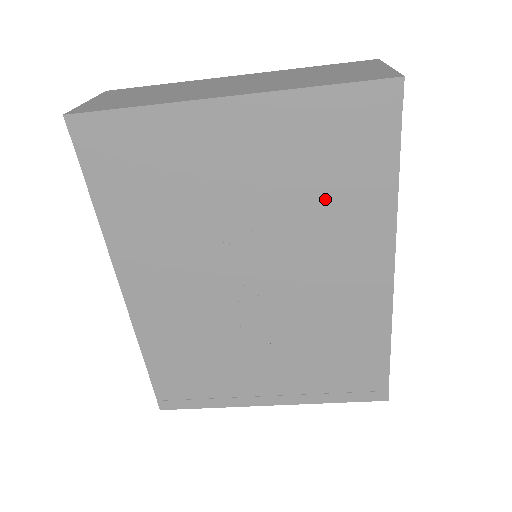
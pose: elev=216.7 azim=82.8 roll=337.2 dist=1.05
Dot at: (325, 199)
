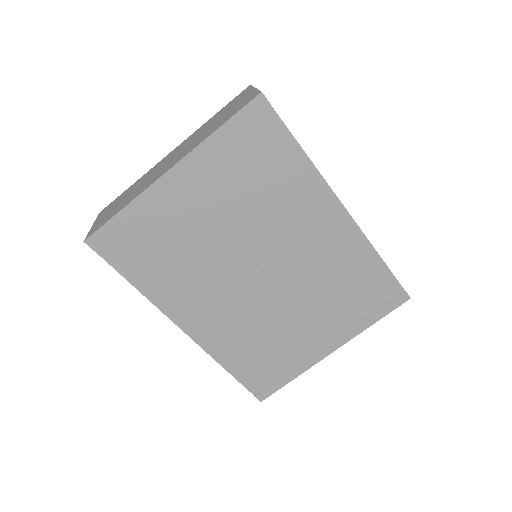
Dot at: (268, 191)
